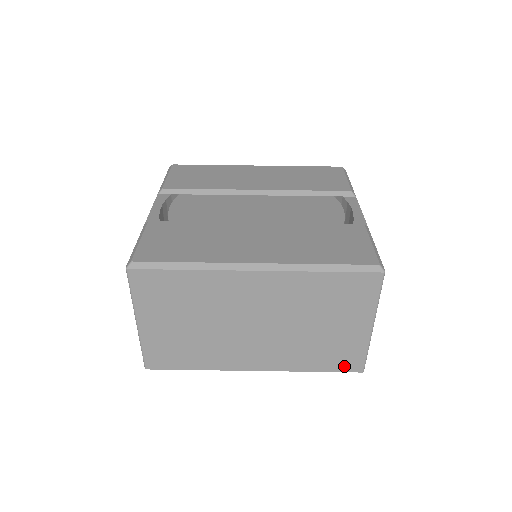
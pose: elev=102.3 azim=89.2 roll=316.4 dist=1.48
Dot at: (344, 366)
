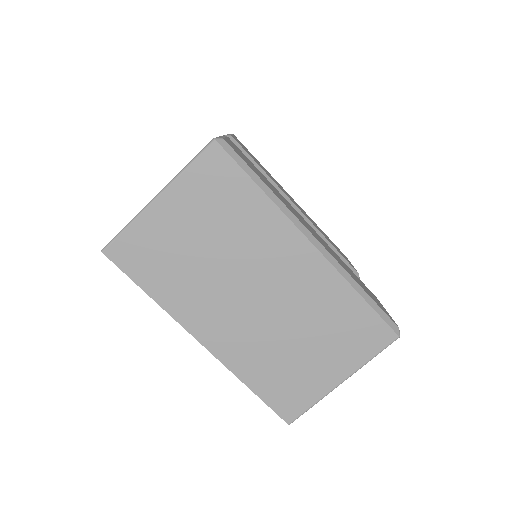
Dot at: (281, 405)
